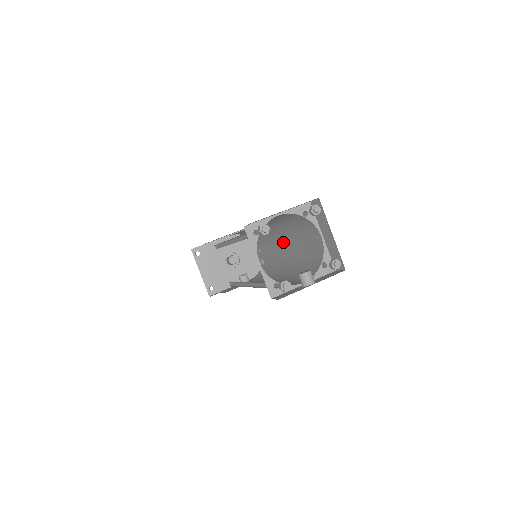
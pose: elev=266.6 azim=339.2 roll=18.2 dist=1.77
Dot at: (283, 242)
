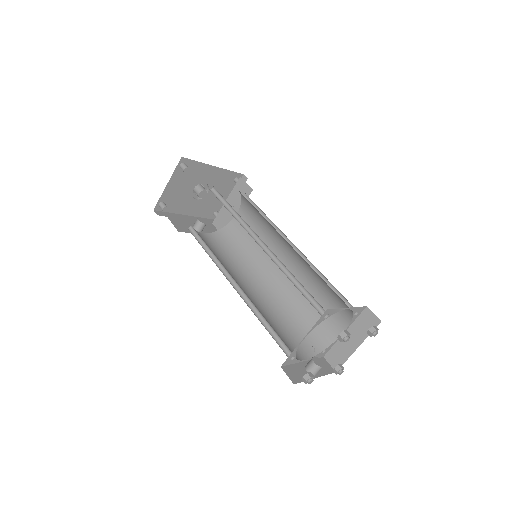
Dot at: (285, 262)
